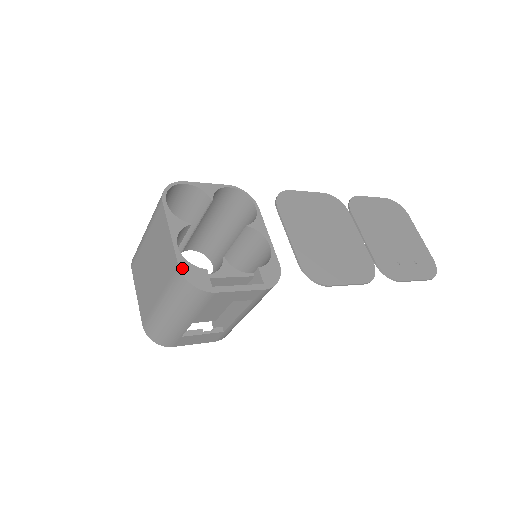
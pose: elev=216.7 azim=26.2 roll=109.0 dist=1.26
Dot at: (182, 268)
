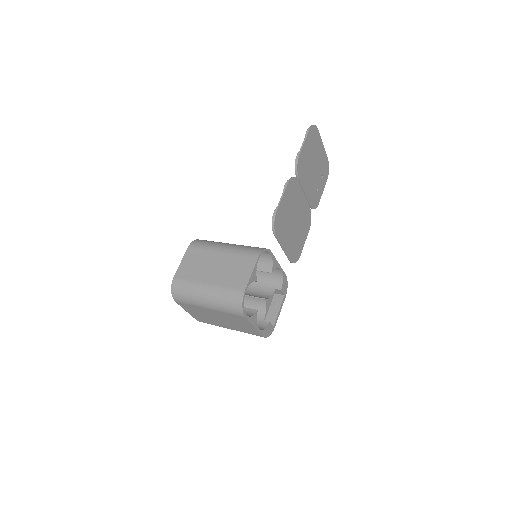
Dot at: (264, 335)
